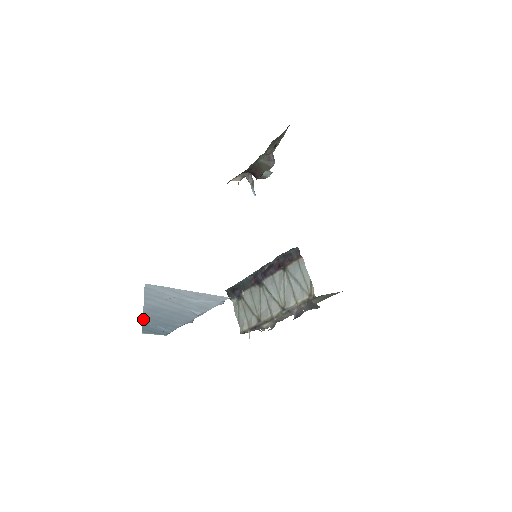
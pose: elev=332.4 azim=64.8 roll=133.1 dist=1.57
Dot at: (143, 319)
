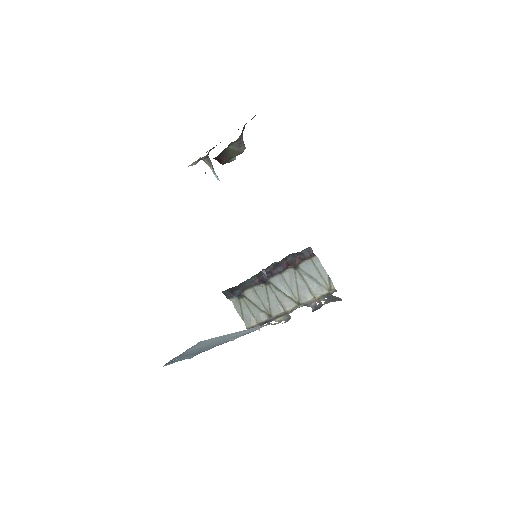
Dot at: (172, 359)
